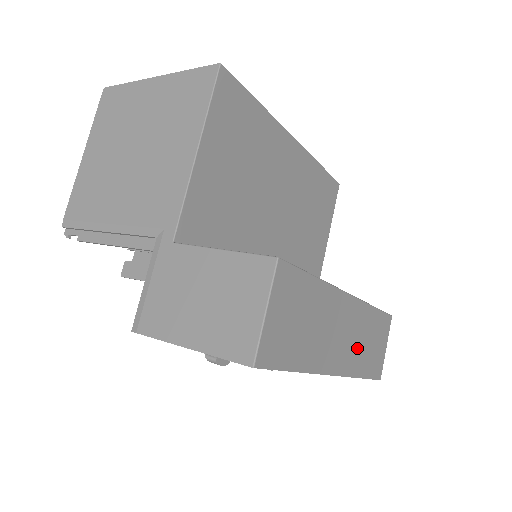
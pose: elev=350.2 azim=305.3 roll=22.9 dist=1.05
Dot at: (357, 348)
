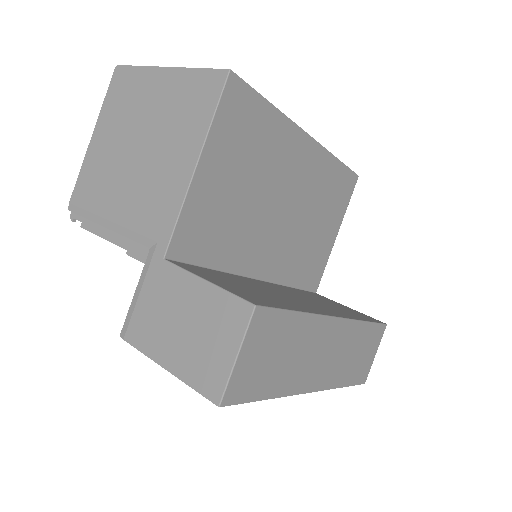
Dot at: (341, 363)
